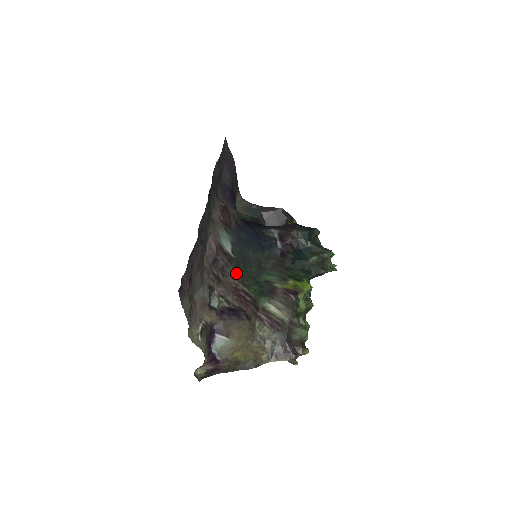
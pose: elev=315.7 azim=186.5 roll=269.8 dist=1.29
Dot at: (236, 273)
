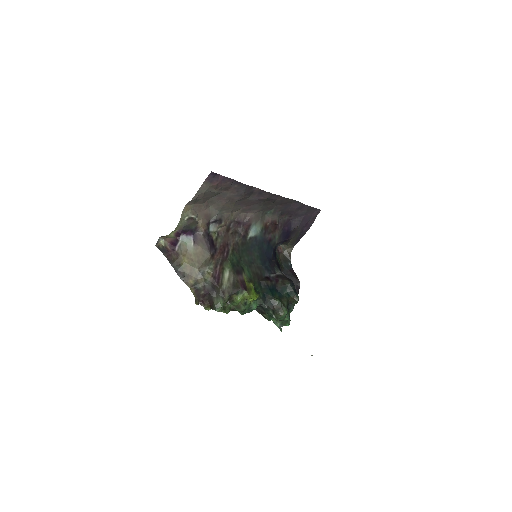
Dot at: (238, 243)
